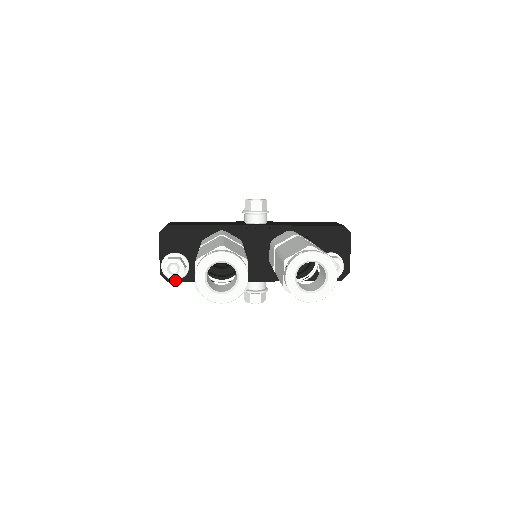
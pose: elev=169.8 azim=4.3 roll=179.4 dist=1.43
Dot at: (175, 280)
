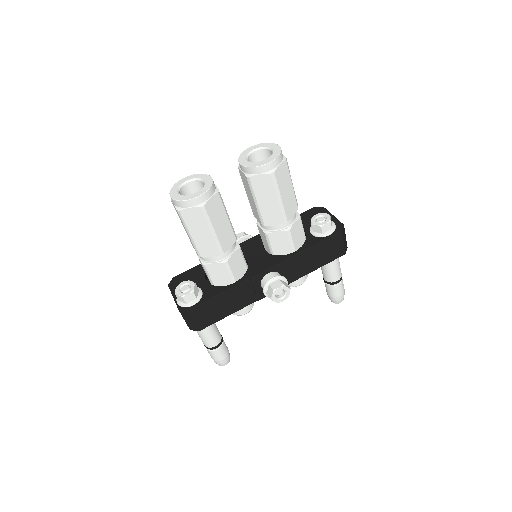
Dot at: (193, 306)
